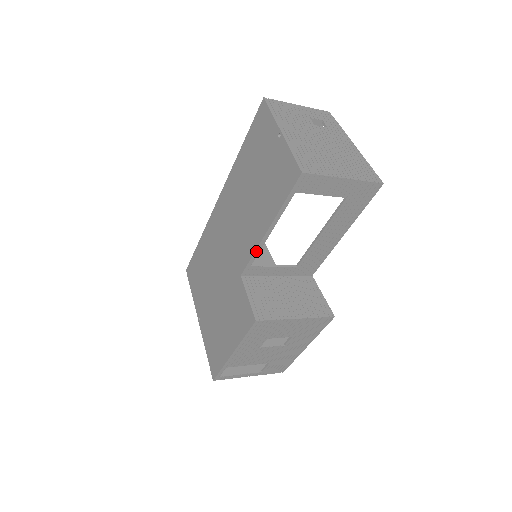
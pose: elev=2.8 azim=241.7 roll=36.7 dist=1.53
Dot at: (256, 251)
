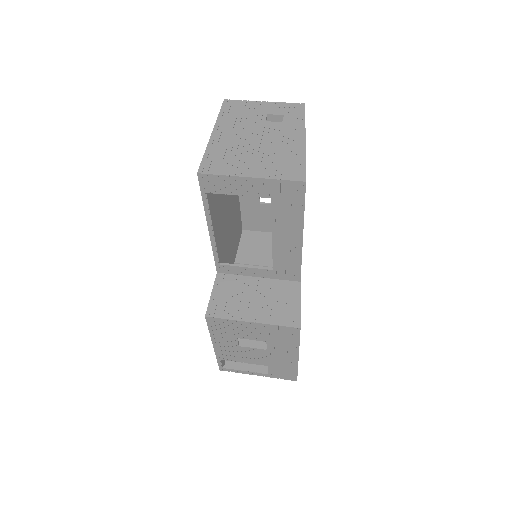
Dot at: (213, 250)
